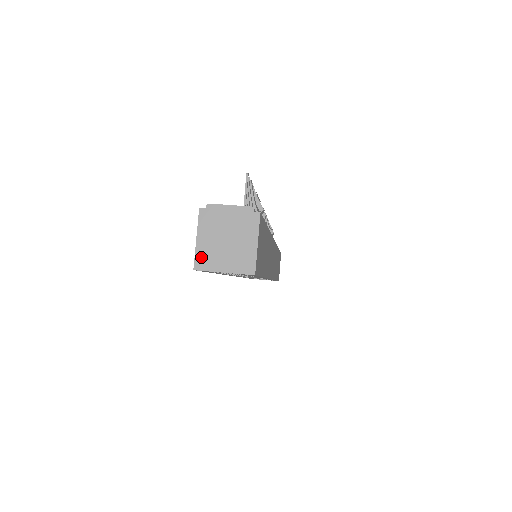
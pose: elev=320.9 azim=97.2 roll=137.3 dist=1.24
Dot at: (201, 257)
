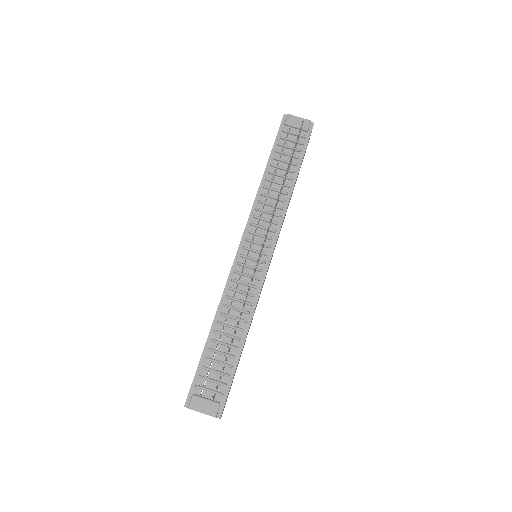
Dot at: occluded
